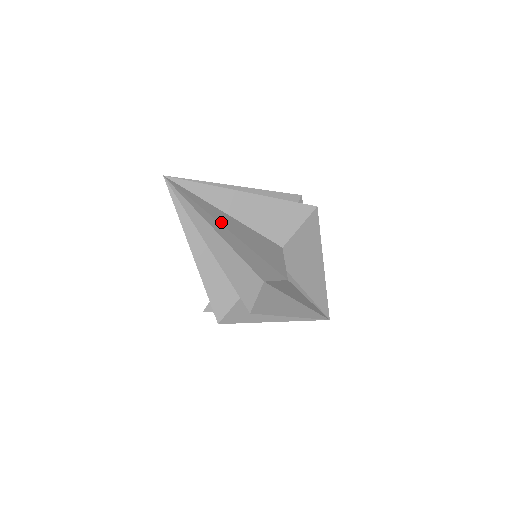
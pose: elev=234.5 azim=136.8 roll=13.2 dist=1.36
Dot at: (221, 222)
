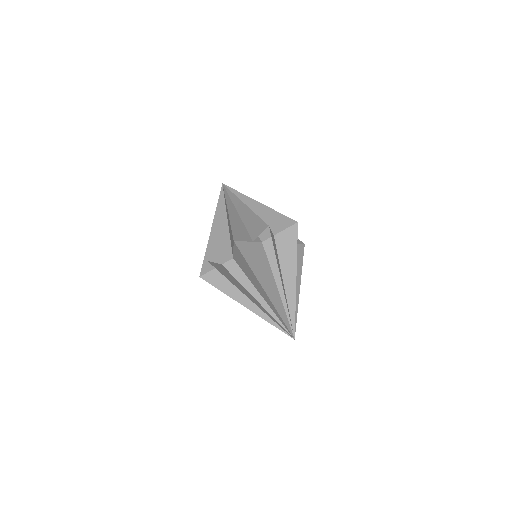
Dot at: (255, 202)
